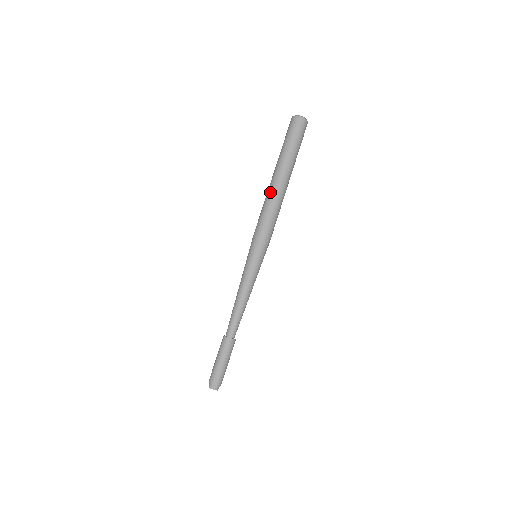
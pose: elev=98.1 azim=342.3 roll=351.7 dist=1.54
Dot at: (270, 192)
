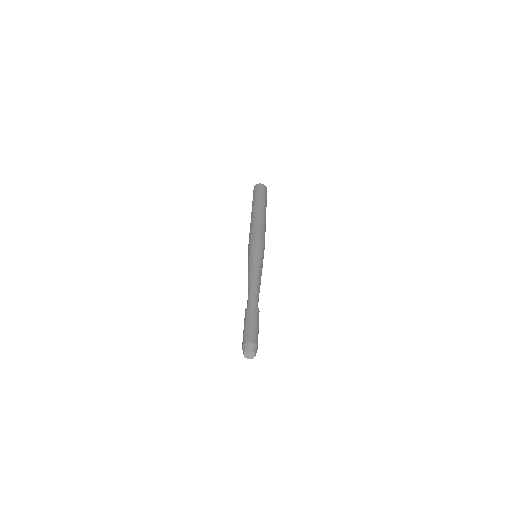
Dot at: occluded
